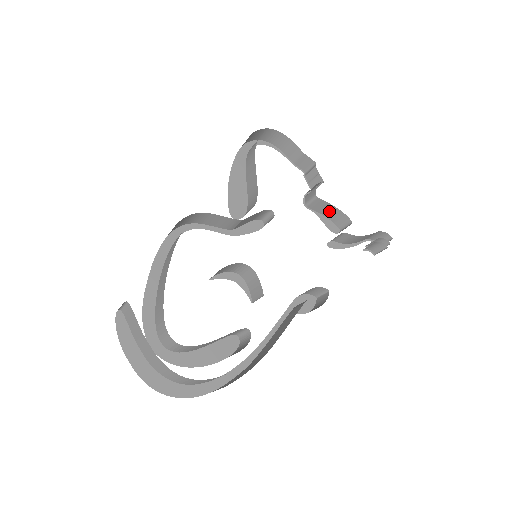
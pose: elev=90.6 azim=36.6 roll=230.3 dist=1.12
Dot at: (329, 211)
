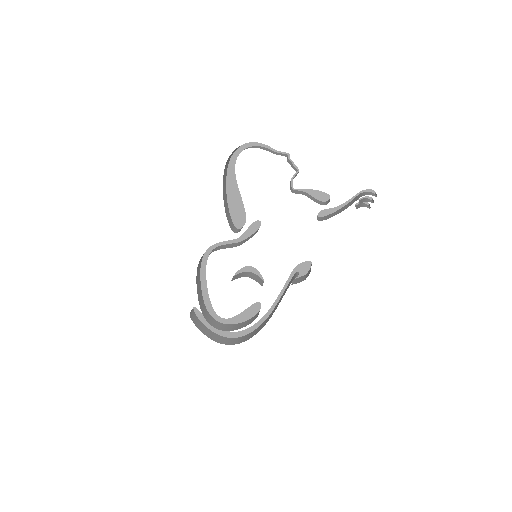
Dot at: occluded
